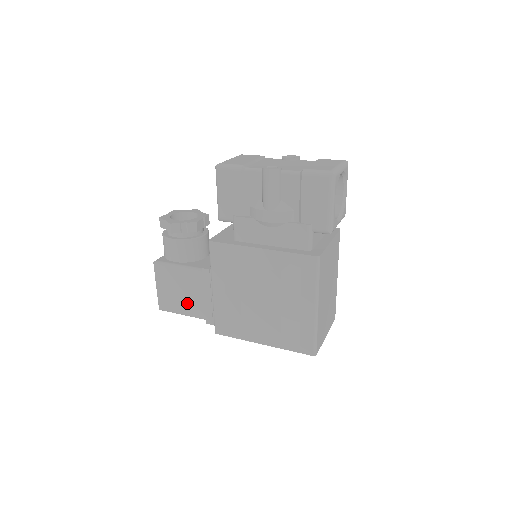
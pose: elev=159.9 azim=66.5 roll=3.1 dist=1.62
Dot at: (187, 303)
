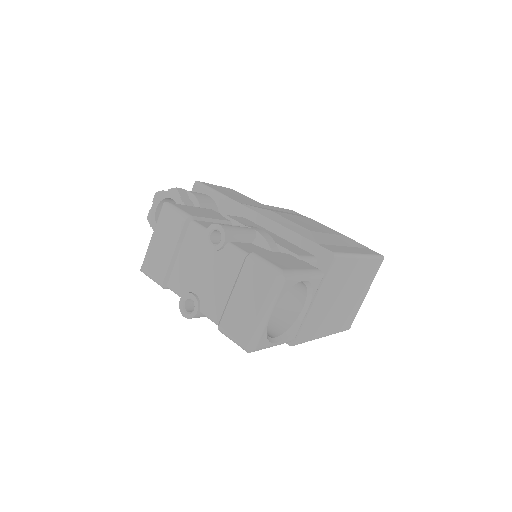
Dot at: occluded
